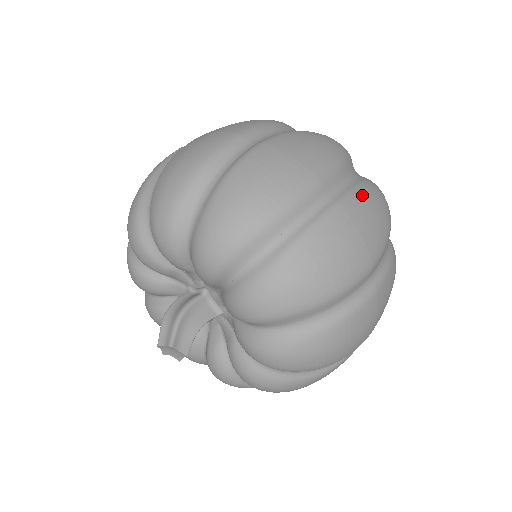
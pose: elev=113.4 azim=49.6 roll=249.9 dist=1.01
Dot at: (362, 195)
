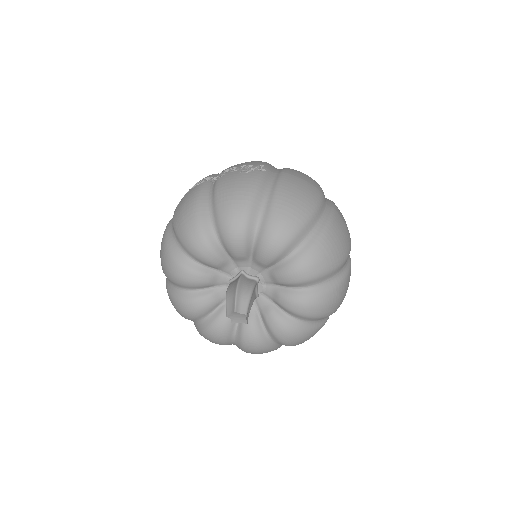
Dot at: occluded
